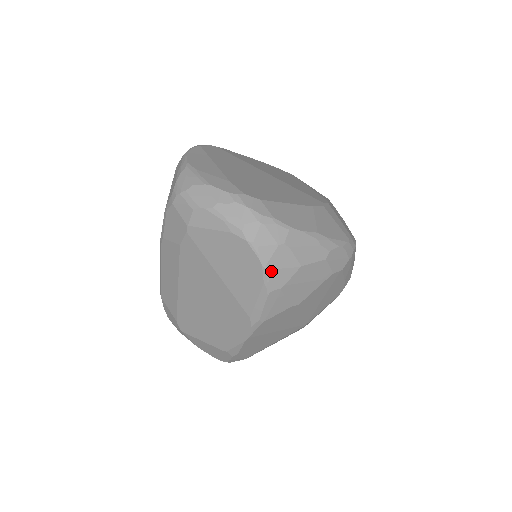
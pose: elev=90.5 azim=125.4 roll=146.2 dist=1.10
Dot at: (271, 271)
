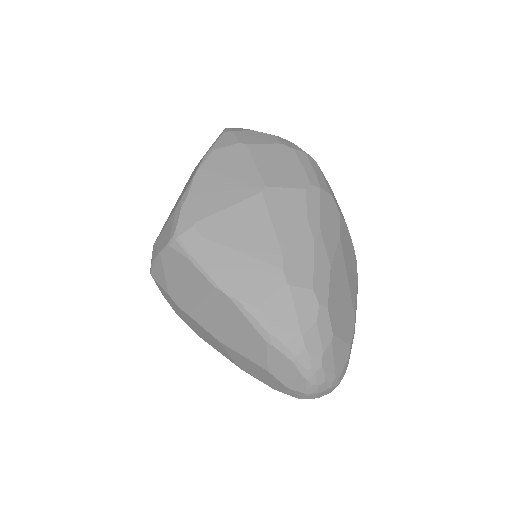
Dot at: (229, 129)
